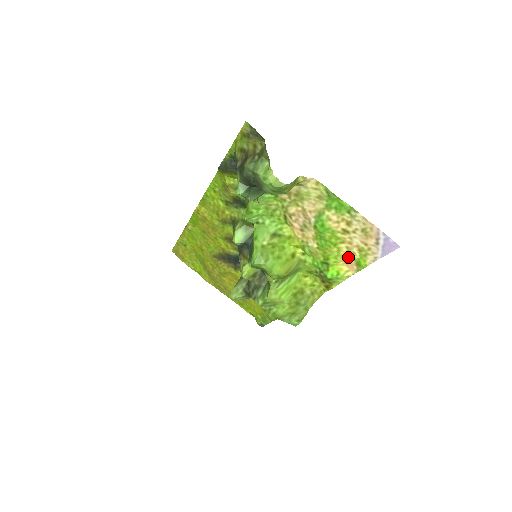
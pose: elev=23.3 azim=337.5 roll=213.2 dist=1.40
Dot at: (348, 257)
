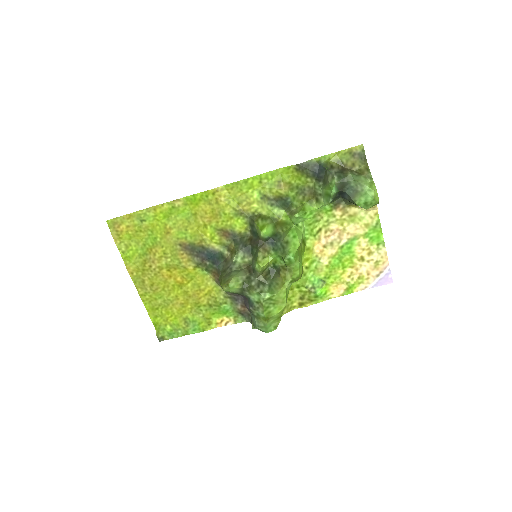
Dot at: (345, 281)
